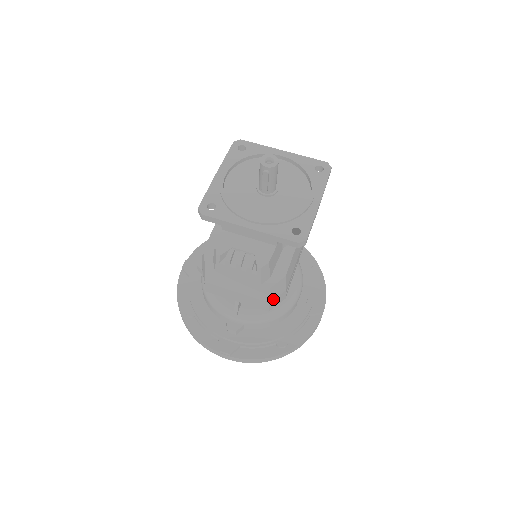
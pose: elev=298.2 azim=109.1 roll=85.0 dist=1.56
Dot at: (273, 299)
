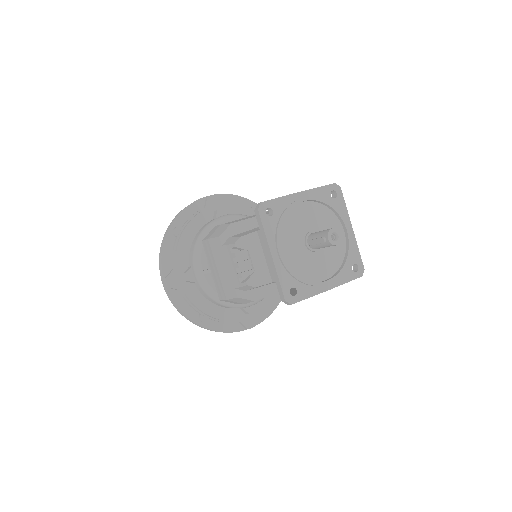
Dot at: (231, 300)
